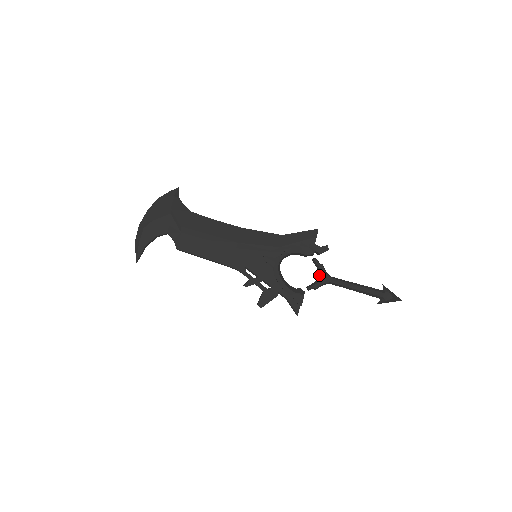
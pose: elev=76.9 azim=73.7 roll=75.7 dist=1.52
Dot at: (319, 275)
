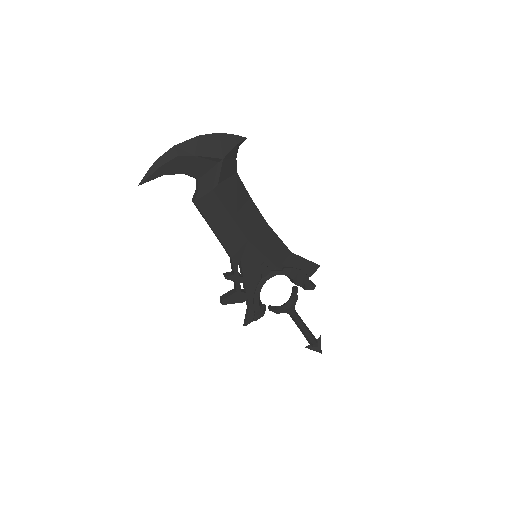
Dot at: (288, 303)
